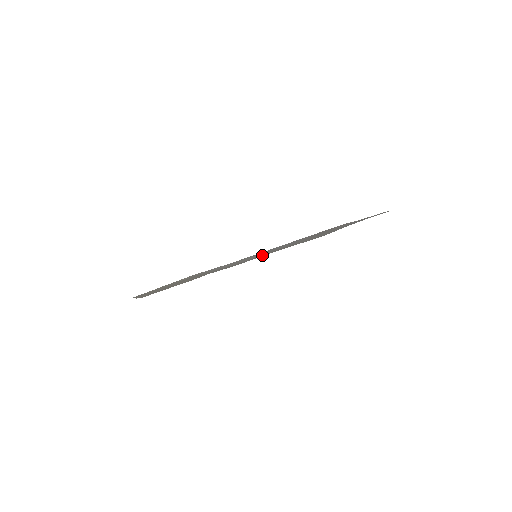
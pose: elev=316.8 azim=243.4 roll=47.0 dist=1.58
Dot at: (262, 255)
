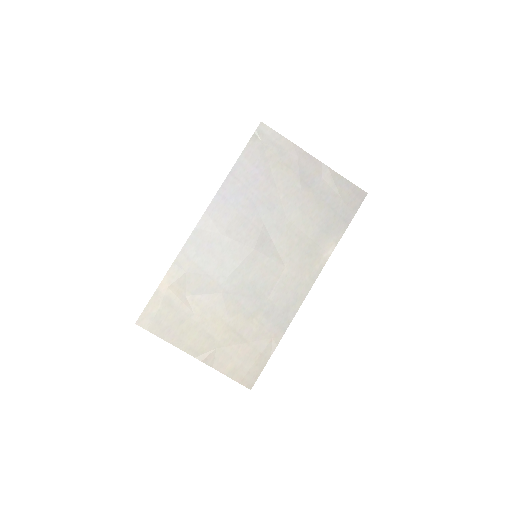
Dot at: (288, 287)
